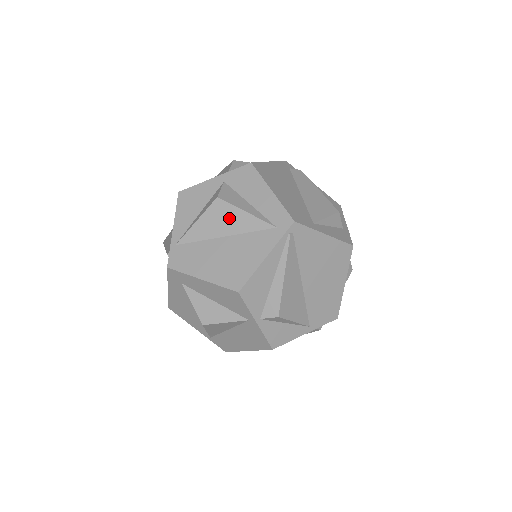
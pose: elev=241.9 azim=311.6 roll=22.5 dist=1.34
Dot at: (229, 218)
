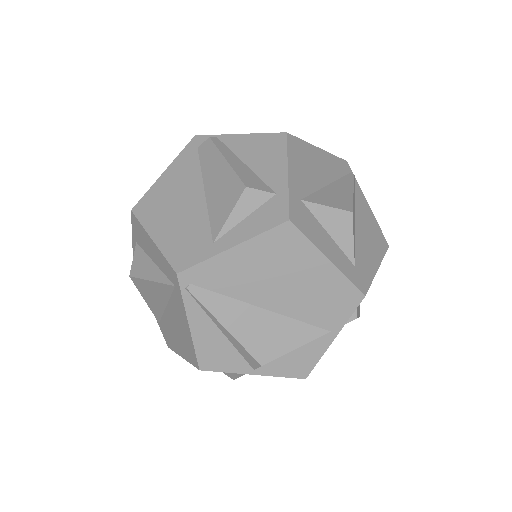
Dot at: (151, 291)
